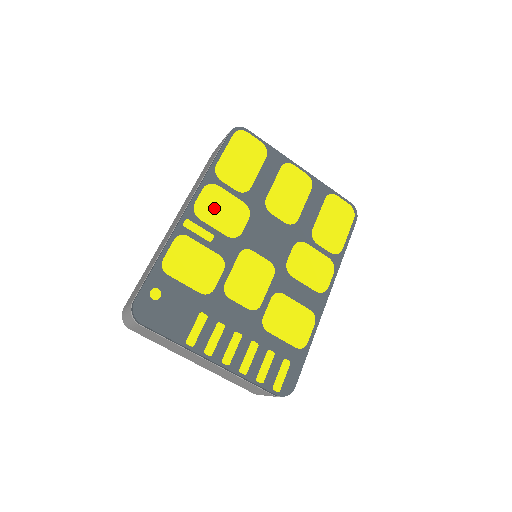
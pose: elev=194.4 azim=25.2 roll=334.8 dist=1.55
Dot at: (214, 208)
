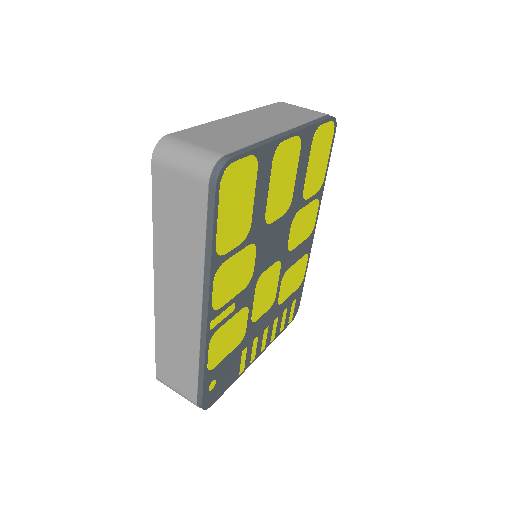
Dot at: (228, 284)
